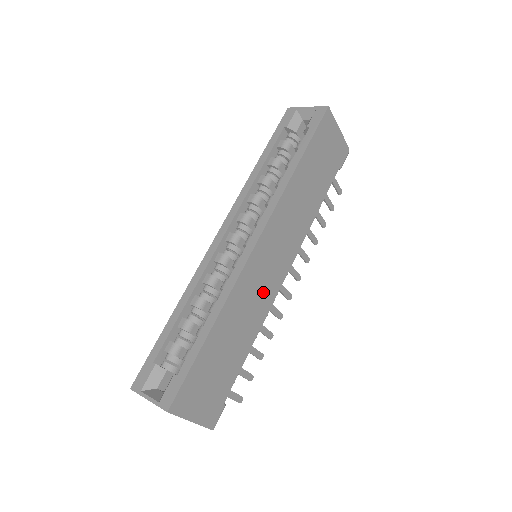
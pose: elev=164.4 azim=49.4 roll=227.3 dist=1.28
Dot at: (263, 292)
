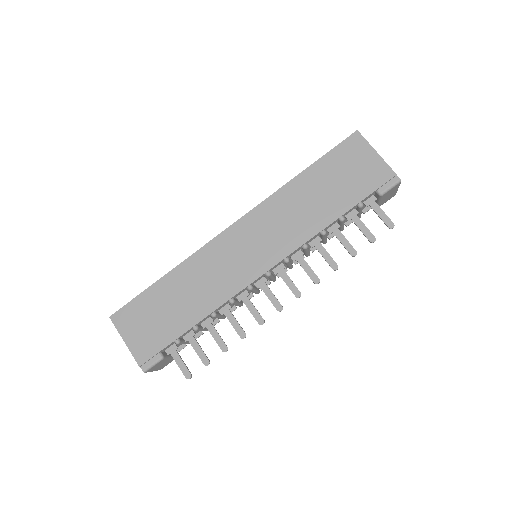
Dot at: (229, 274)
